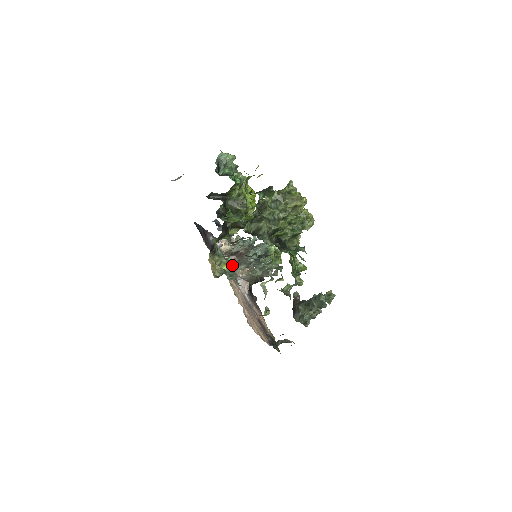
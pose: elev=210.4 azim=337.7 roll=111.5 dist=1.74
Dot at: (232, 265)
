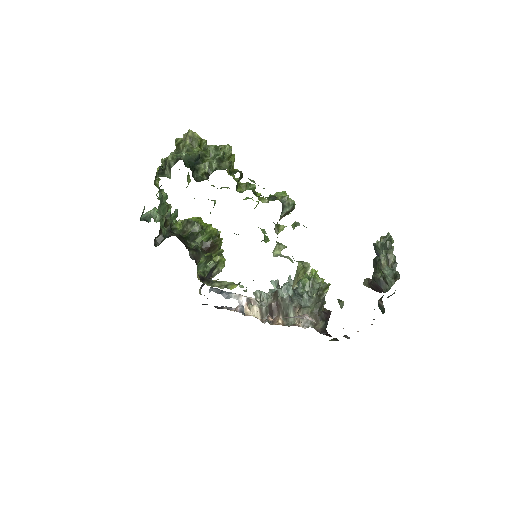
Dot at: occluded
